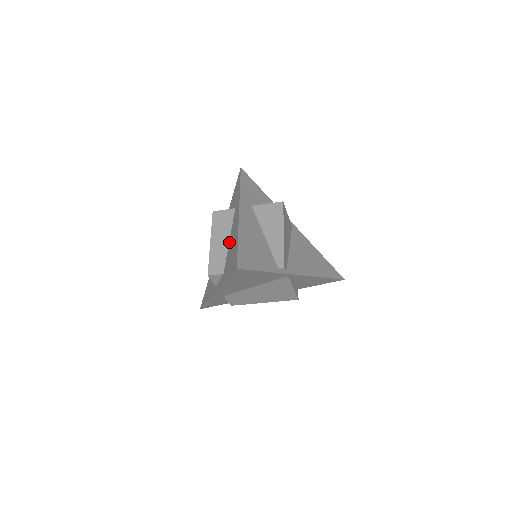
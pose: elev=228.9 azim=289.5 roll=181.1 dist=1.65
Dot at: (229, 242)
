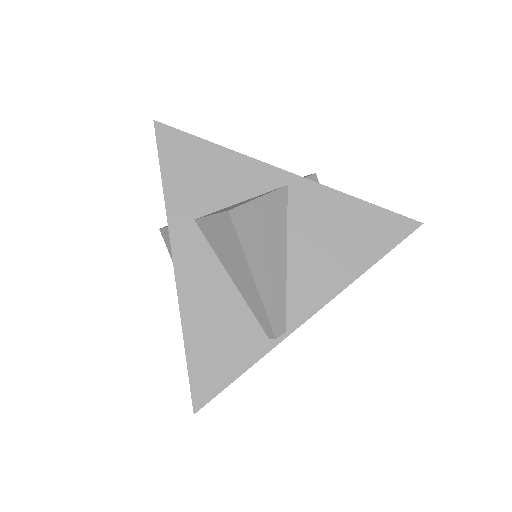
Dot at: occluded
